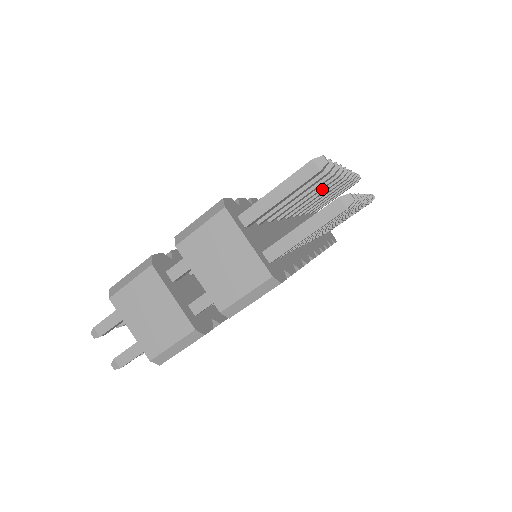
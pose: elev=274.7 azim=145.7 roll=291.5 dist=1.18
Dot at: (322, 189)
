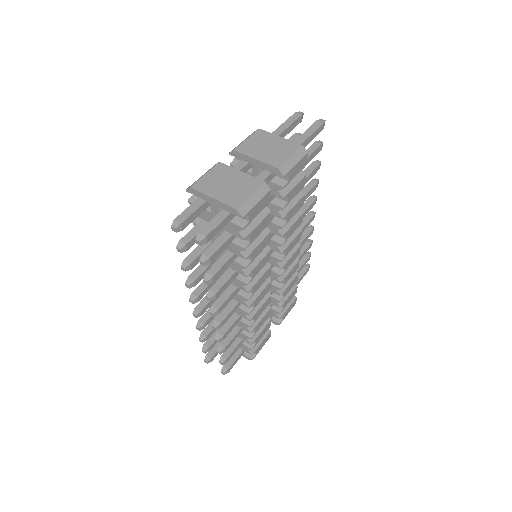
Dot at: occluded
